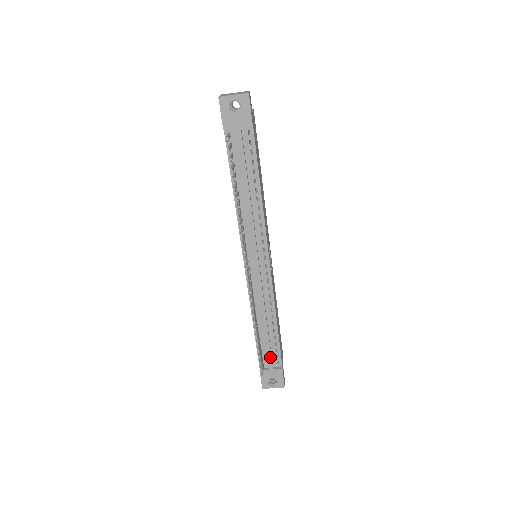
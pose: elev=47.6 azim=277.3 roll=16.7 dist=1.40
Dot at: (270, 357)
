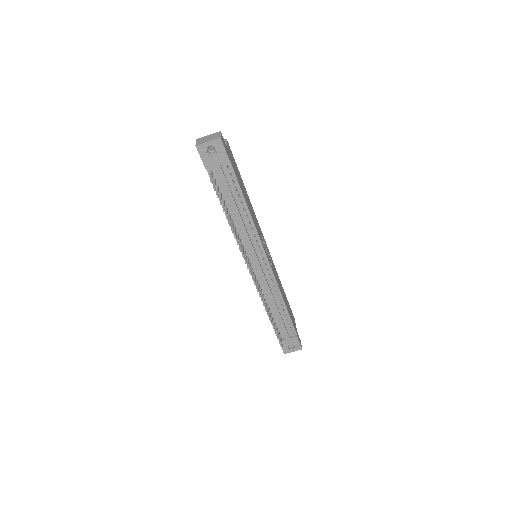
Dot at: (285, 330)
